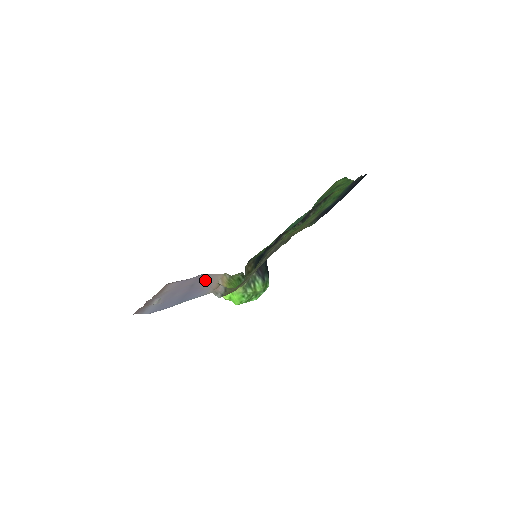
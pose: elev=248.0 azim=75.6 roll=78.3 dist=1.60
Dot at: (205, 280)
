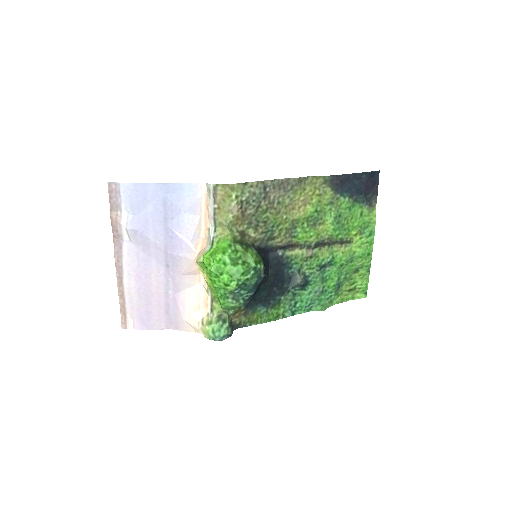
Dot at: (182, 284)
